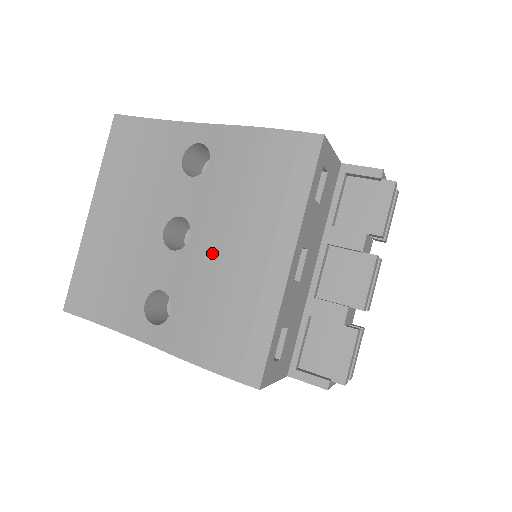
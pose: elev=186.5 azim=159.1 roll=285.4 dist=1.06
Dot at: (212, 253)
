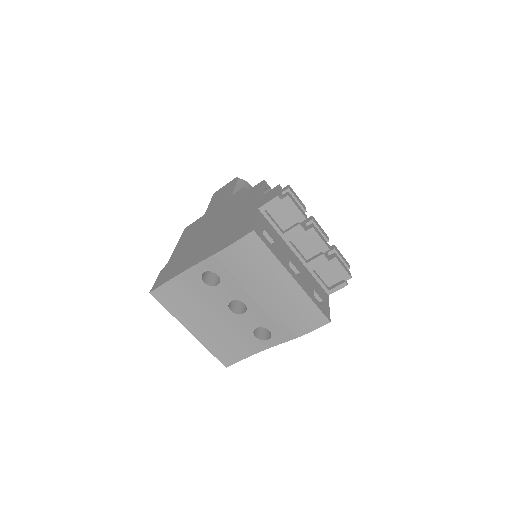
Dot at: (261, 302)
